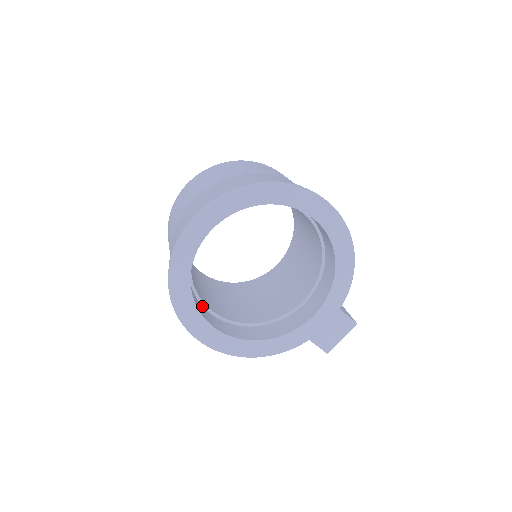
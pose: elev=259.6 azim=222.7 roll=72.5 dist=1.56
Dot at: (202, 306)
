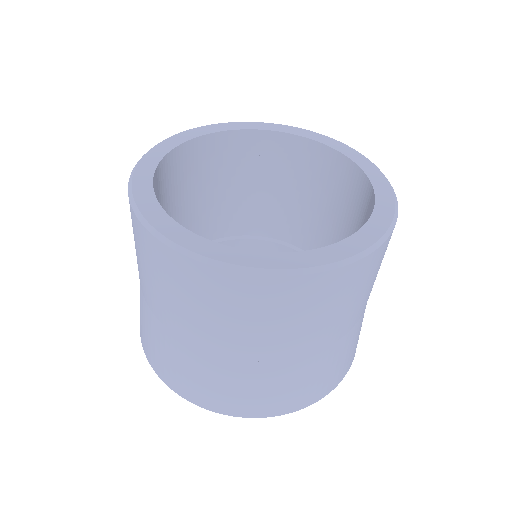
Dot at: occluded
